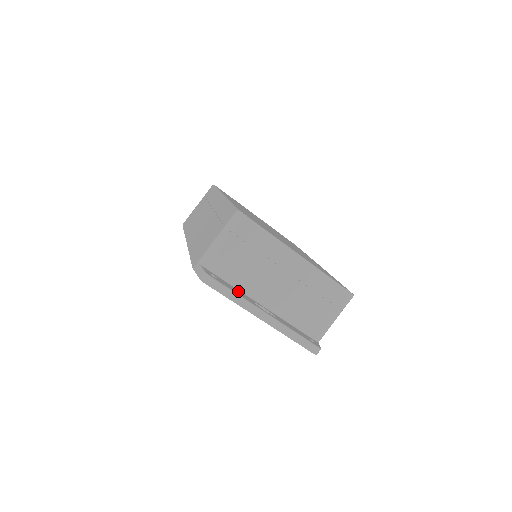
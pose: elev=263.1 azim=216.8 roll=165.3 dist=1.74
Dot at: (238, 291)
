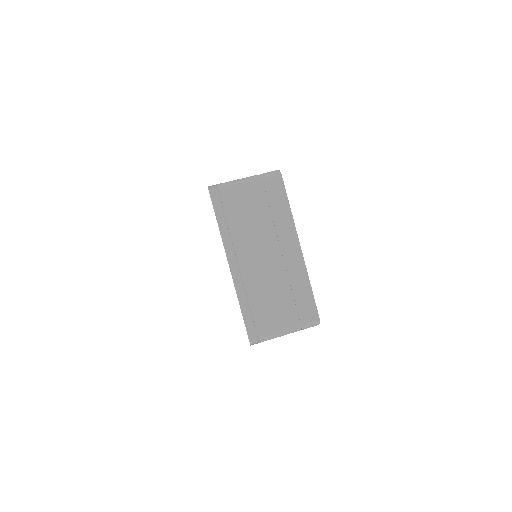
Dot at: (229, 230)
